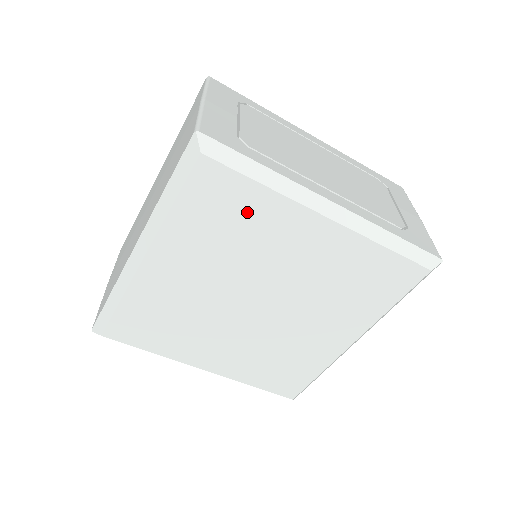
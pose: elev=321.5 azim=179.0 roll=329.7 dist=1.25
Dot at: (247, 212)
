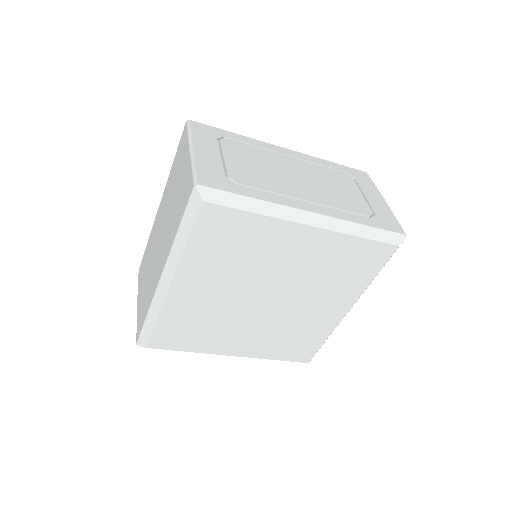
Dot at: (246, 235)
